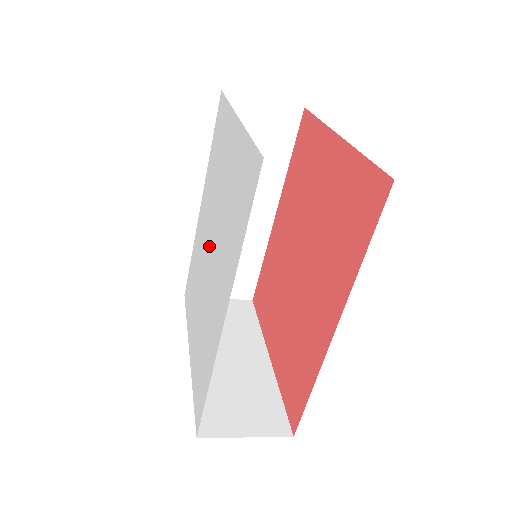
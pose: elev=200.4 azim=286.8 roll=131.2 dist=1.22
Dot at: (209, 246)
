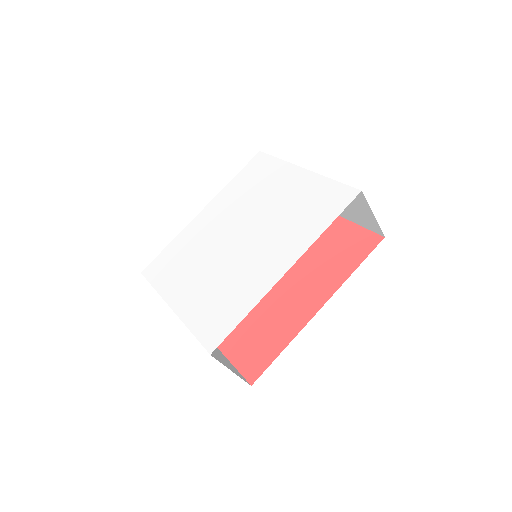
Dot at: (237, 233)
